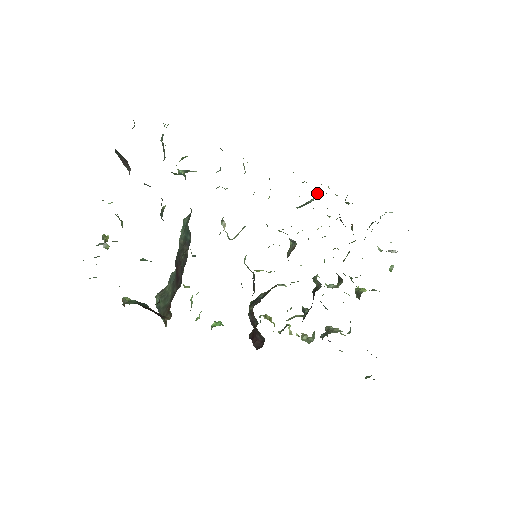
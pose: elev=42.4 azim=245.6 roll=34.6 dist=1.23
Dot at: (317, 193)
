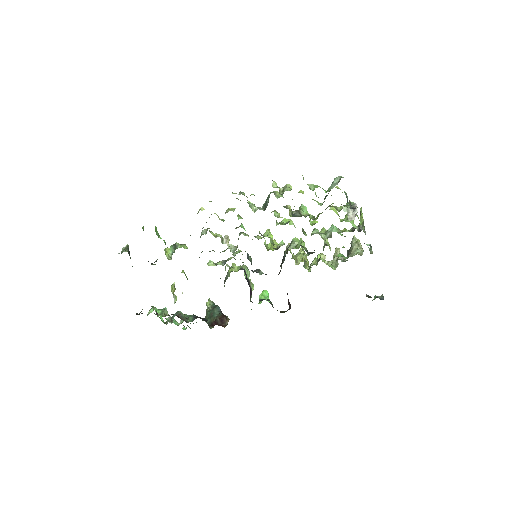
Dot at: occluded
